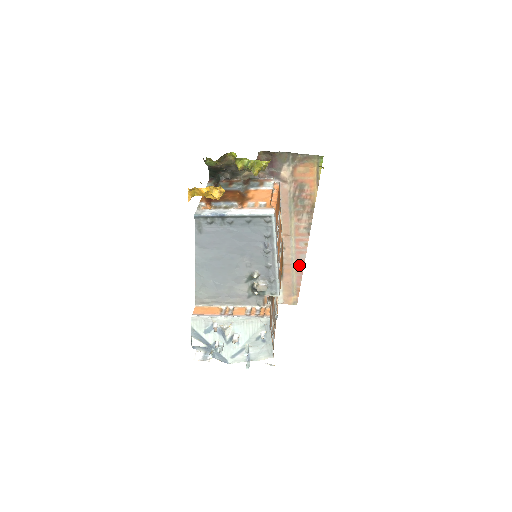
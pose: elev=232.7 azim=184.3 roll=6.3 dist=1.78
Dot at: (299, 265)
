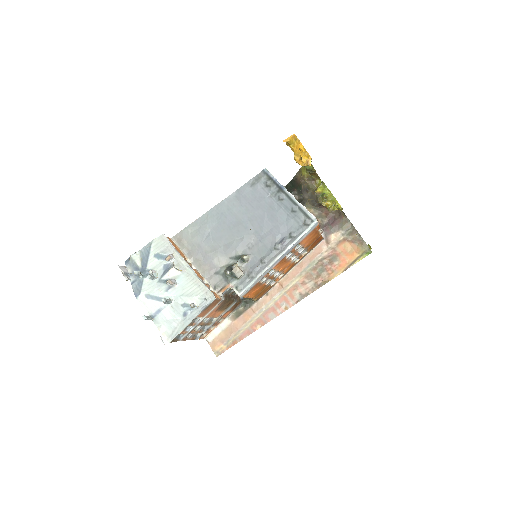
Dot at: (261, 321)
